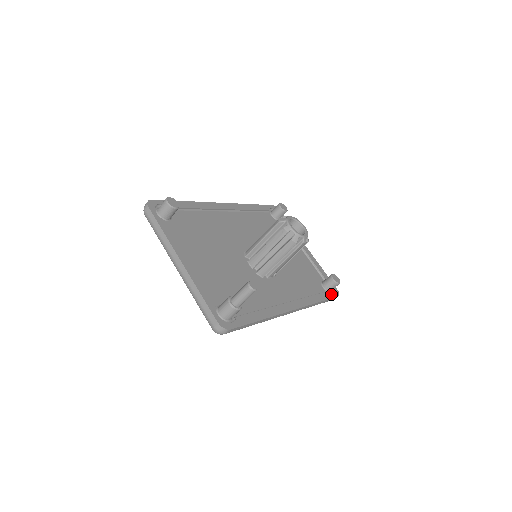
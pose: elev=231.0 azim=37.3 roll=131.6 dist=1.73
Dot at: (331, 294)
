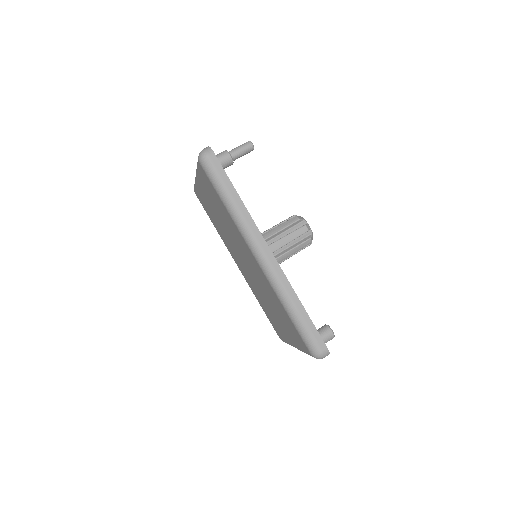
Dot at: (319, 335)
